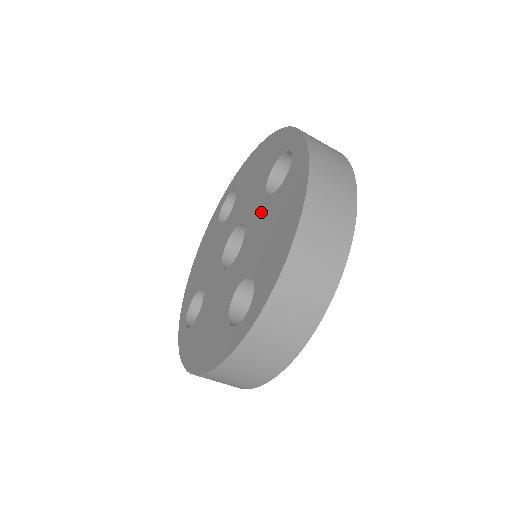
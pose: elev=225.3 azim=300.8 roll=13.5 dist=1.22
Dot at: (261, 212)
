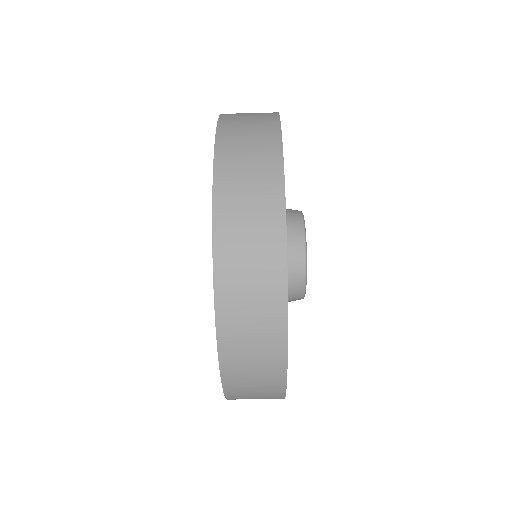
Dot at: occluded
